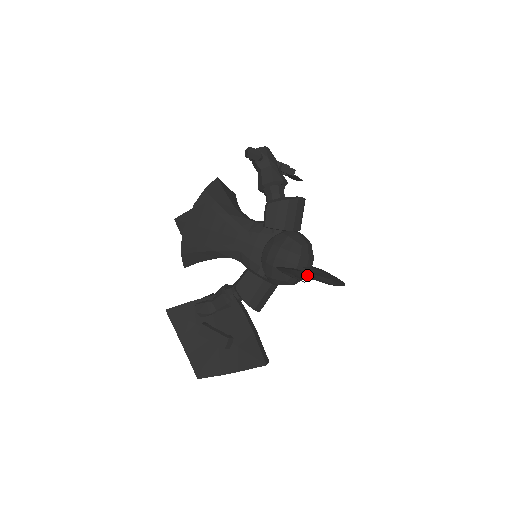
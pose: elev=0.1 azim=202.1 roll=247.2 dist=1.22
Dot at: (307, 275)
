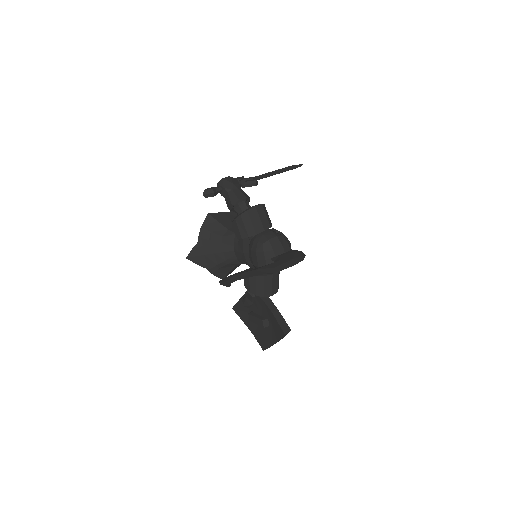
Dot at: (249, 274)
